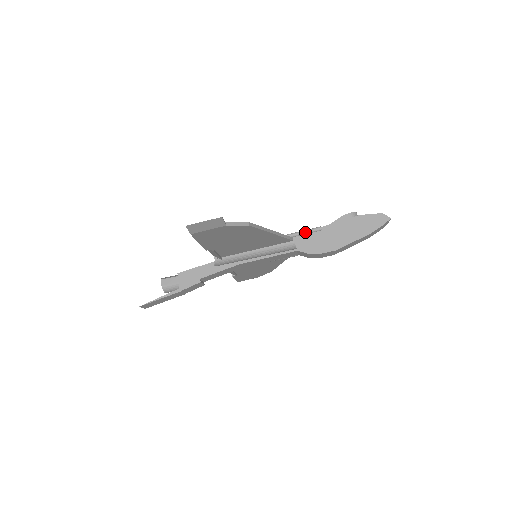
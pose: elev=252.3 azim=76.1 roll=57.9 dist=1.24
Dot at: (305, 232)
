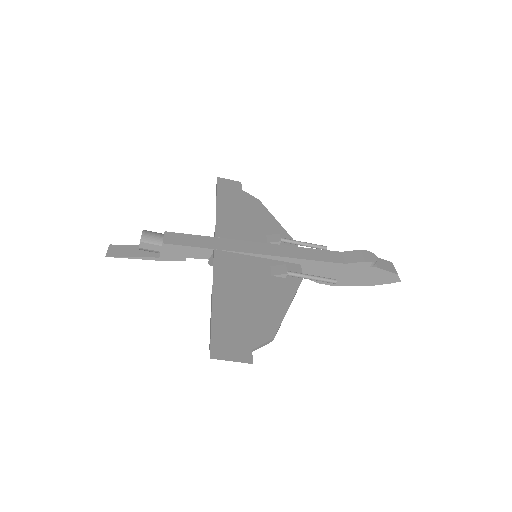
Dot at: (318, 280)
